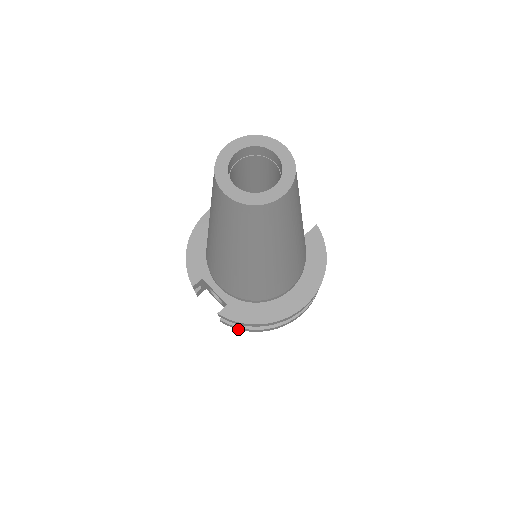
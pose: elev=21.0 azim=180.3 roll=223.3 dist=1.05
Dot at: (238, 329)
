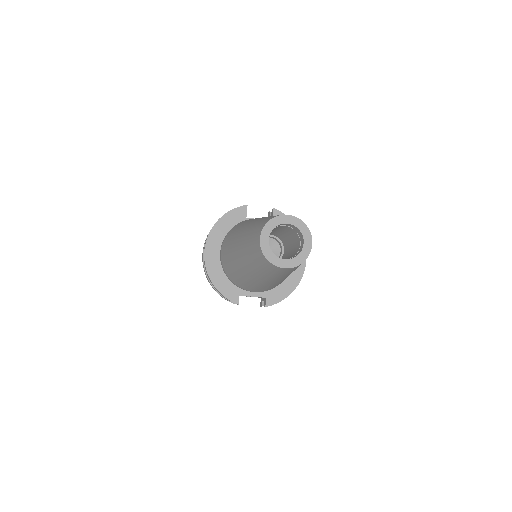
Dot at: occluded
